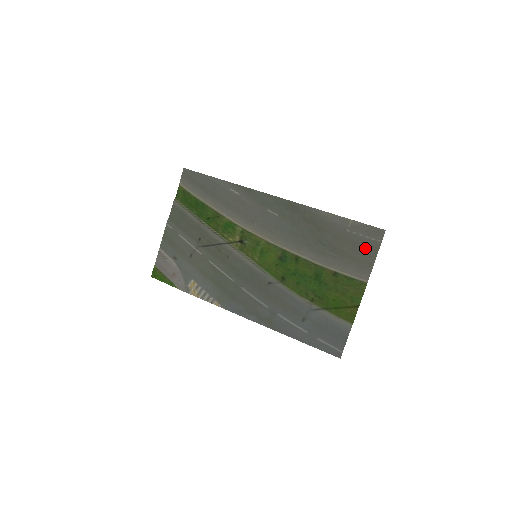
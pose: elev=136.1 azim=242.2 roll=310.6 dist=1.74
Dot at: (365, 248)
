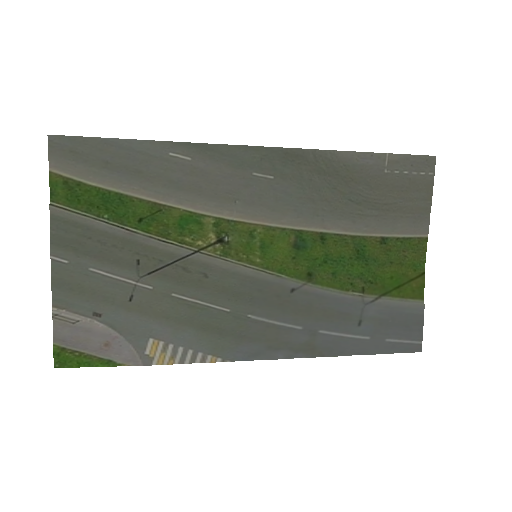
Dot at: (416, 190)
